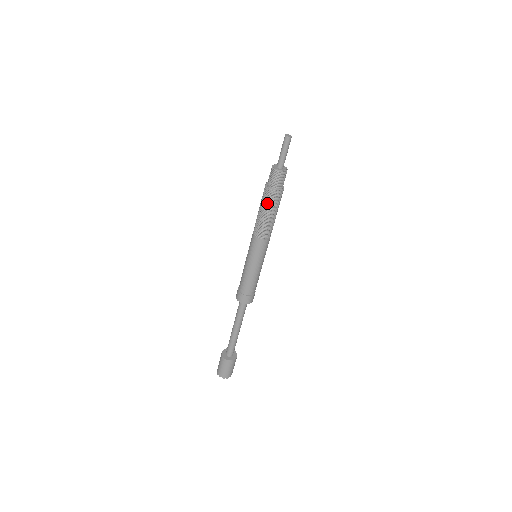
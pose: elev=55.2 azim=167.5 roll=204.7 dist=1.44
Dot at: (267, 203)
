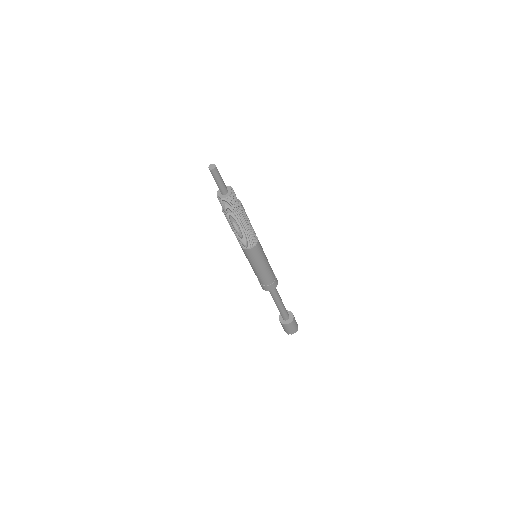
Dot at: occluded
